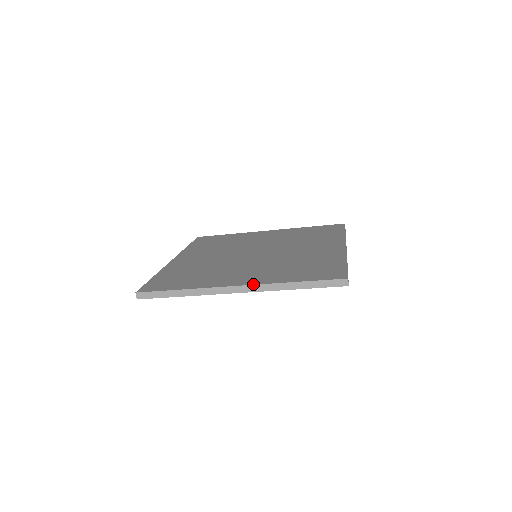
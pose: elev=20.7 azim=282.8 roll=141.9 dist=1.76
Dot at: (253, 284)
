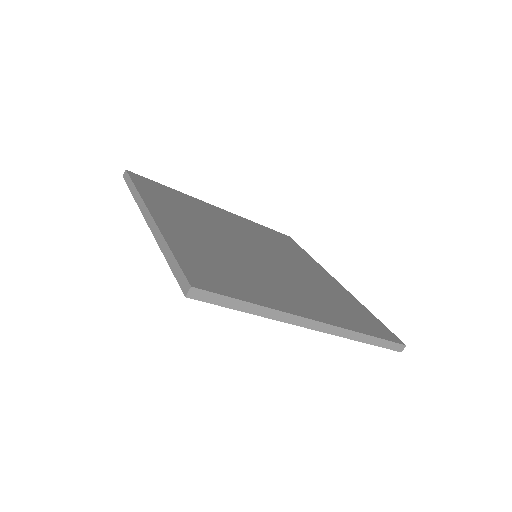
Dot at: (335, 325)
